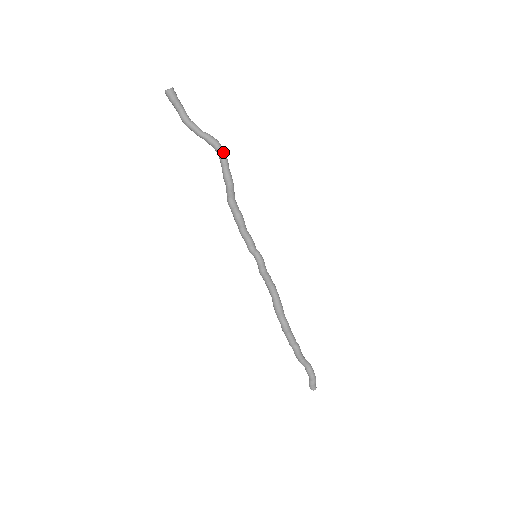
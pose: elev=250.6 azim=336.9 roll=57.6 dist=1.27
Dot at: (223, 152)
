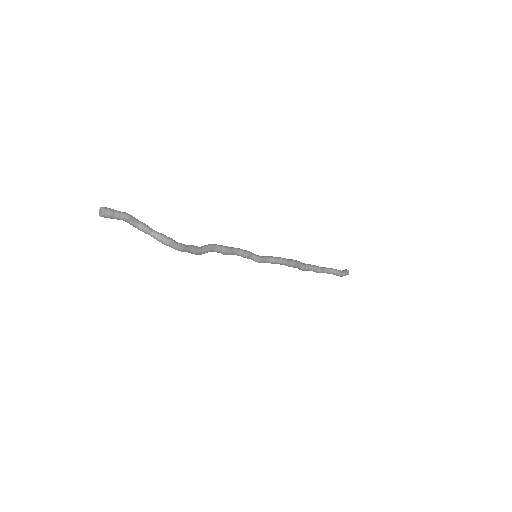
Dot at: occluded
